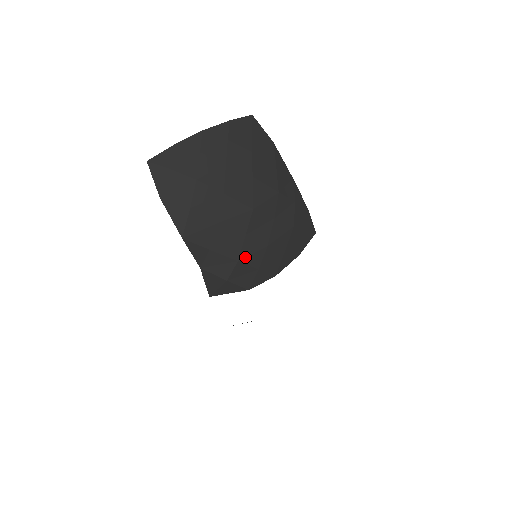
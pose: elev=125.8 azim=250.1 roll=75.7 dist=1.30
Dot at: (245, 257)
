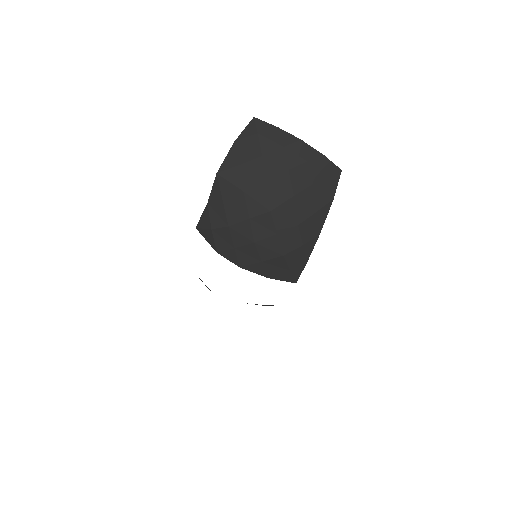
Dot at: (235, 230)
